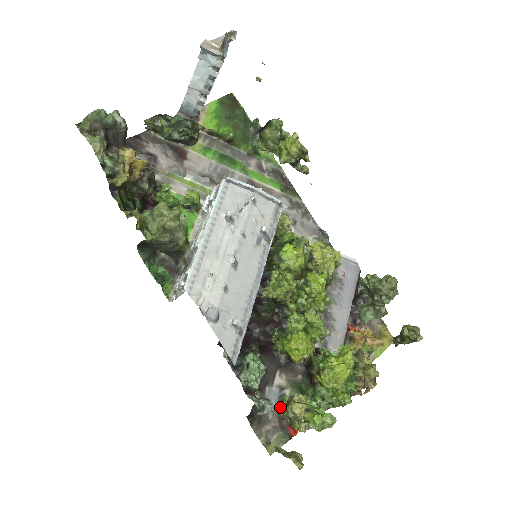
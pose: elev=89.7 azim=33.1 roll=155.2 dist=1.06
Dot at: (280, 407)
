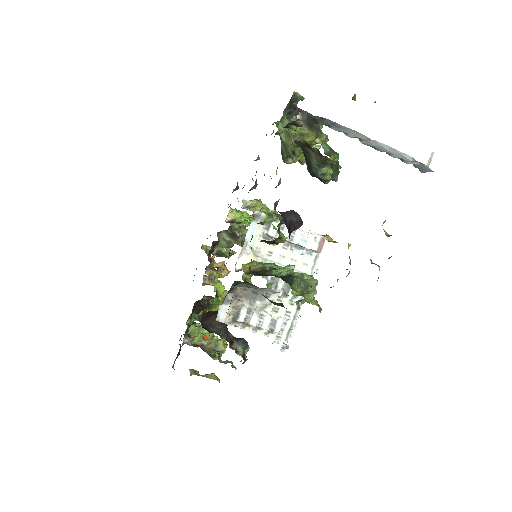
Dot at: (193, 342)
